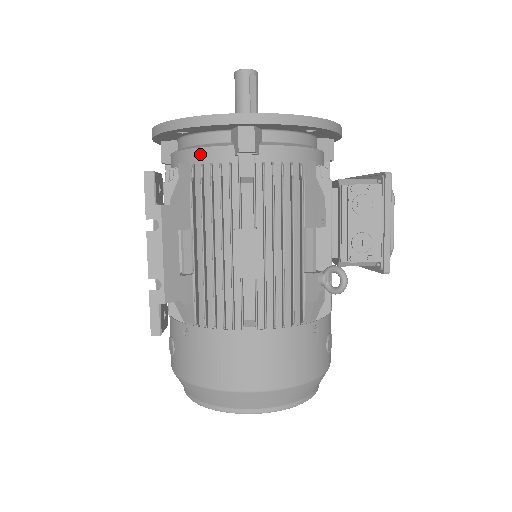
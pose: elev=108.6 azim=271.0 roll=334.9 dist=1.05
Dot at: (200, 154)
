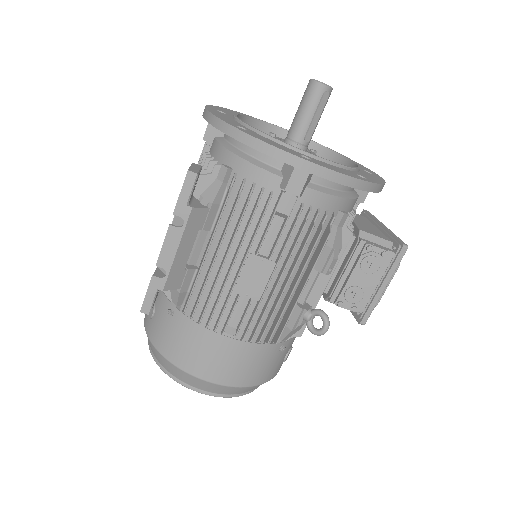
Dot at: (247, 168)
